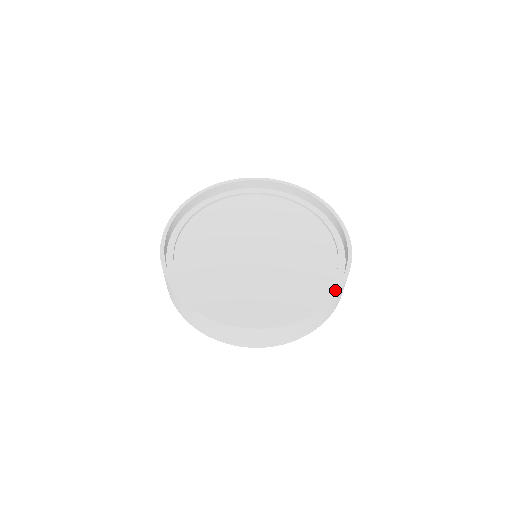
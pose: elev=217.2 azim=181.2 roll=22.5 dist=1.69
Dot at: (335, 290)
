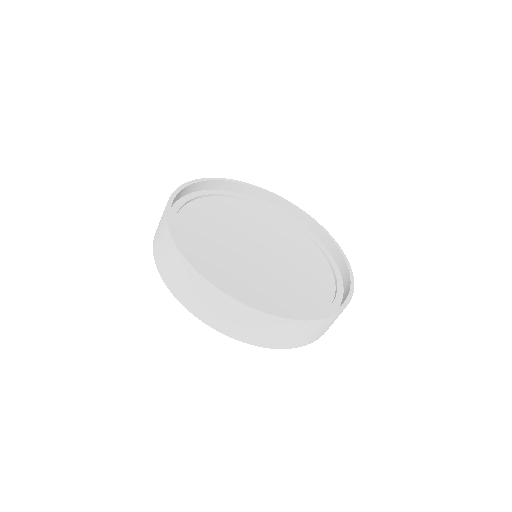
Dot at: (320, 315)
